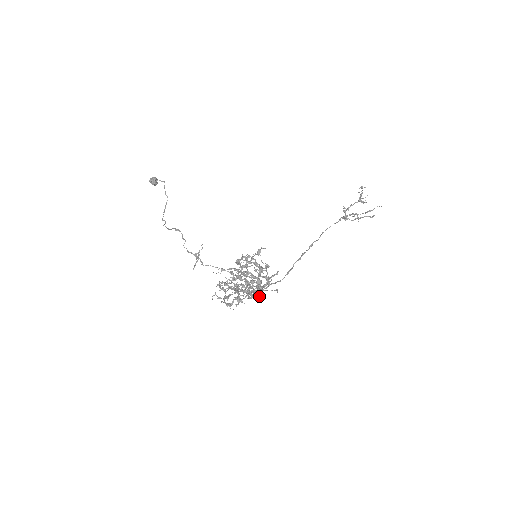
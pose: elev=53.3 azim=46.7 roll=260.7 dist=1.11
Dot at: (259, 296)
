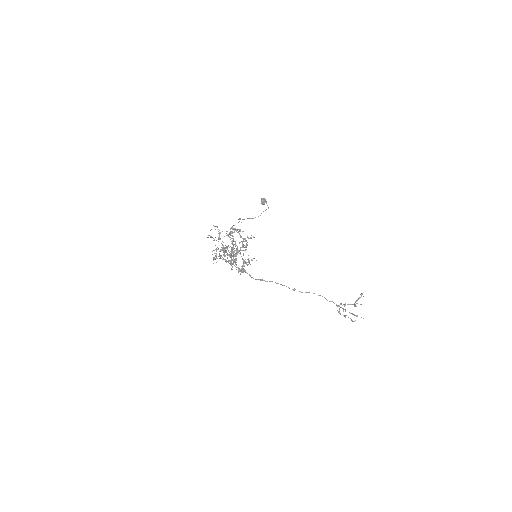
Dot at: occluded
